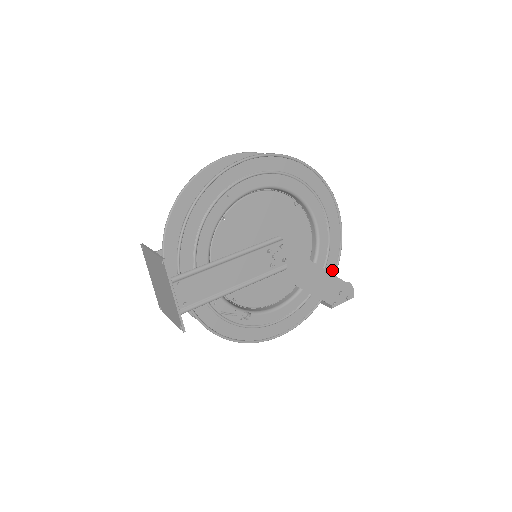
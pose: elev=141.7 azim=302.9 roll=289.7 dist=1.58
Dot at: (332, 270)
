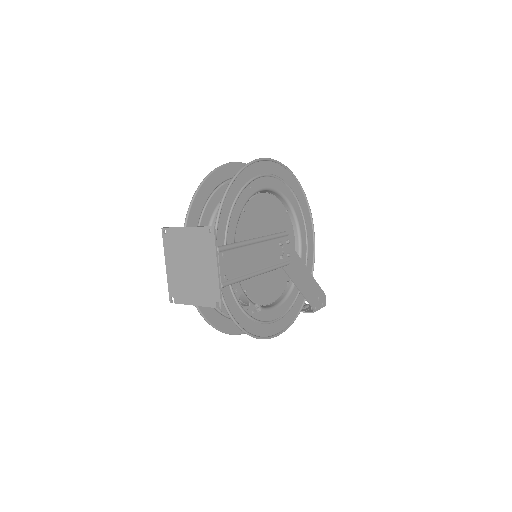
Dot at: occluded
